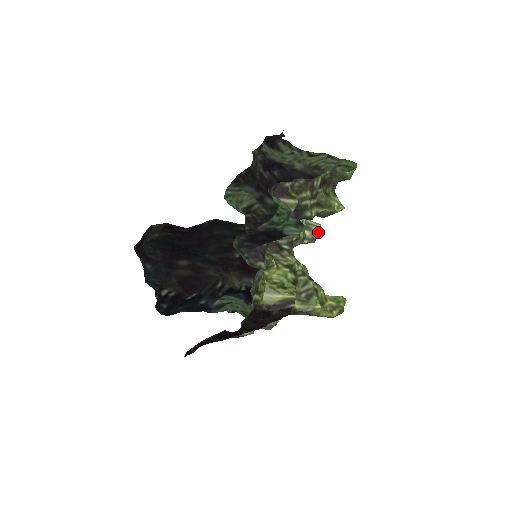
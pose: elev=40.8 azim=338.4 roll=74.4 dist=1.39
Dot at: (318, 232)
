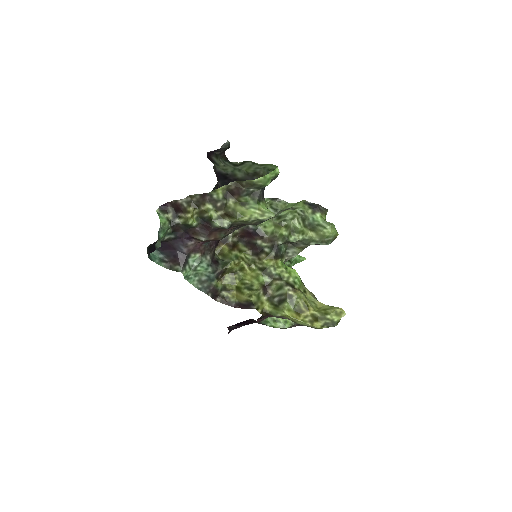
Dot at: (326, 234)
